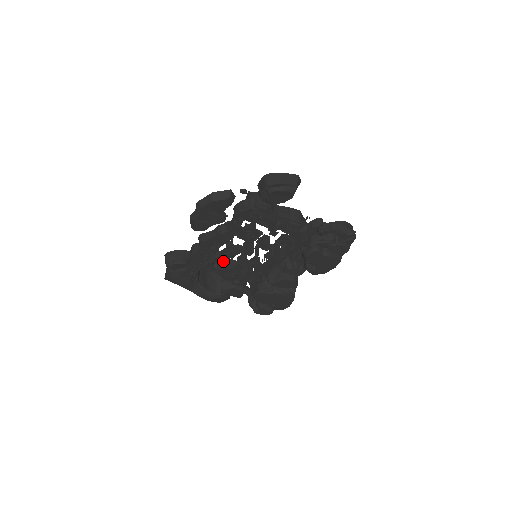
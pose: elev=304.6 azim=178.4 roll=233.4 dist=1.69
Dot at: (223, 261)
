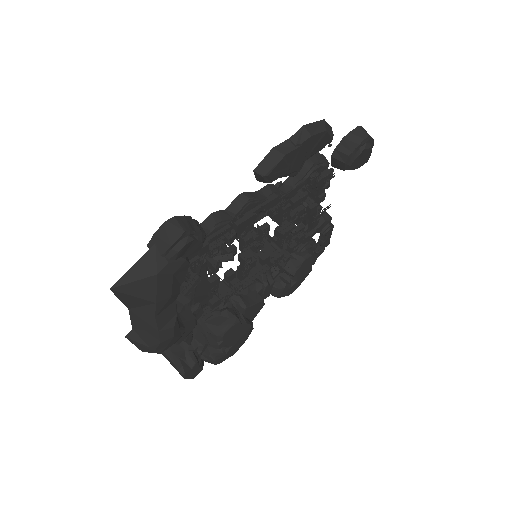
Dot at: occluded
